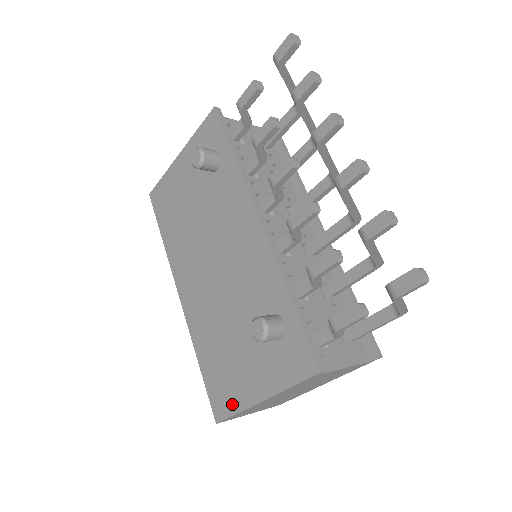
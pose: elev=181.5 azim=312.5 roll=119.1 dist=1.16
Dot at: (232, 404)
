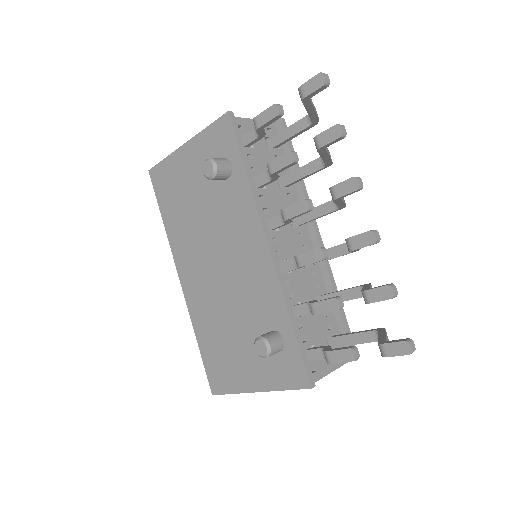
Dot at: (228, 385)
